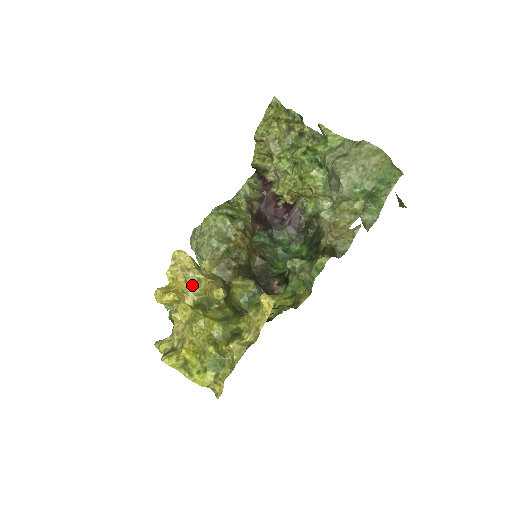
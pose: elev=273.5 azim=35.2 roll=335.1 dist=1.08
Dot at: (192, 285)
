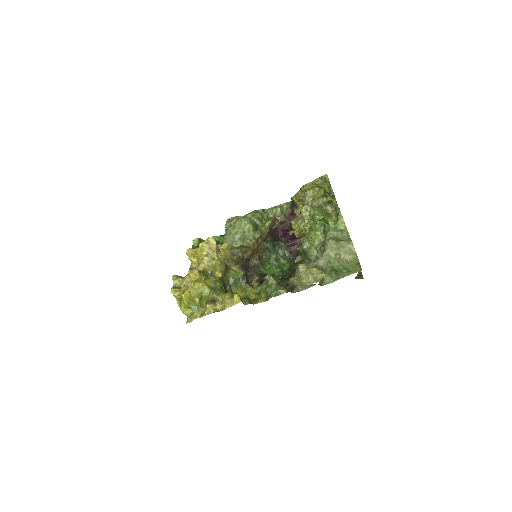
Dot at: (209, 259)
